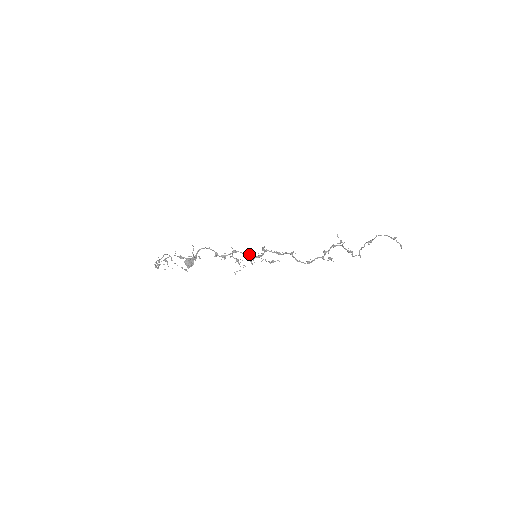
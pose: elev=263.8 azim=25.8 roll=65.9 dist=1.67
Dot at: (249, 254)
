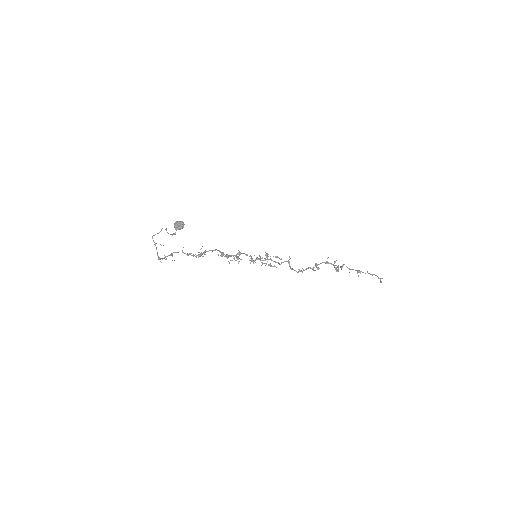
Dot at: occluded
